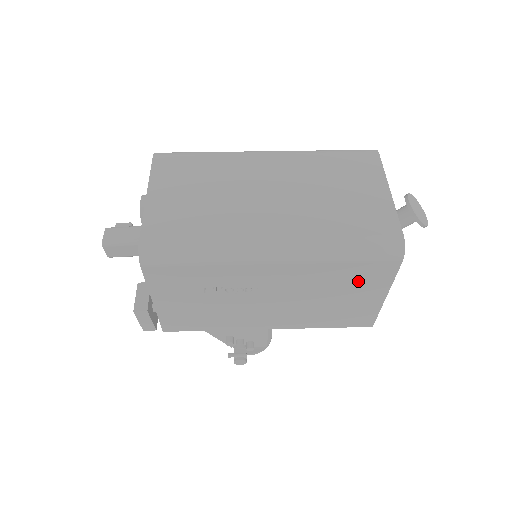
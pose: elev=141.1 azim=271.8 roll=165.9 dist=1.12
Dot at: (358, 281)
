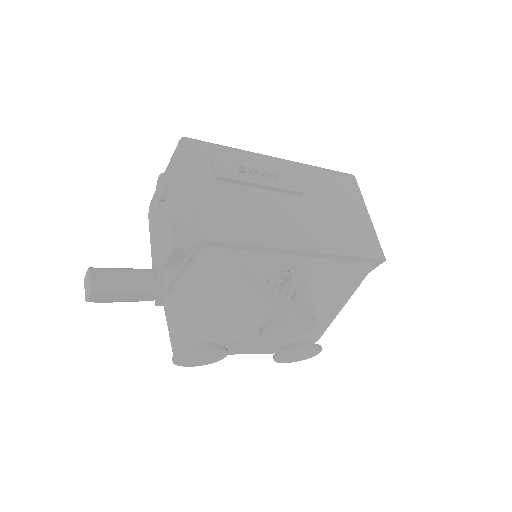
Dot at: (342, 193)
